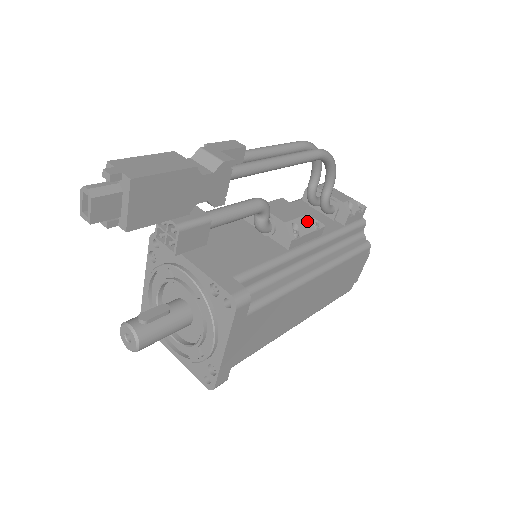
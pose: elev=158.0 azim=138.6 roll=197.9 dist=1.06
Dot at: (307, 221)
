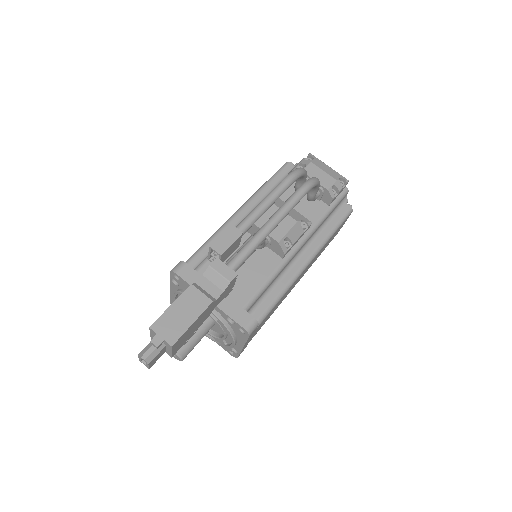
Dot at: (296, 228)
